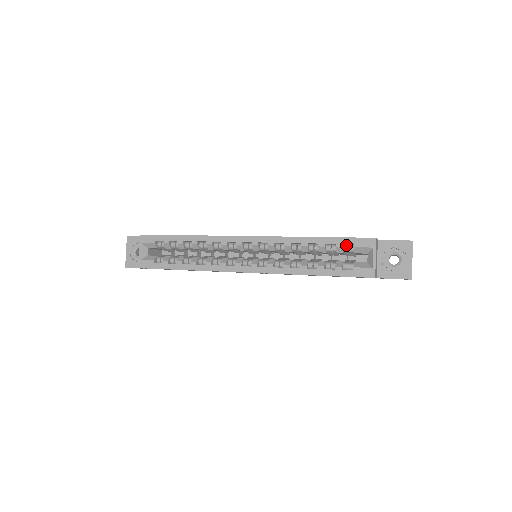
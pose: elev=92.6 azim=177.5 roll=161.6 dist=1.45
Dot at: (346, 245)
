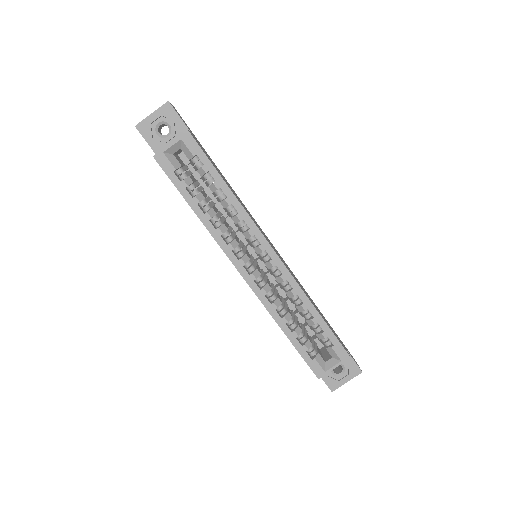
Dot at: (327, 337)
